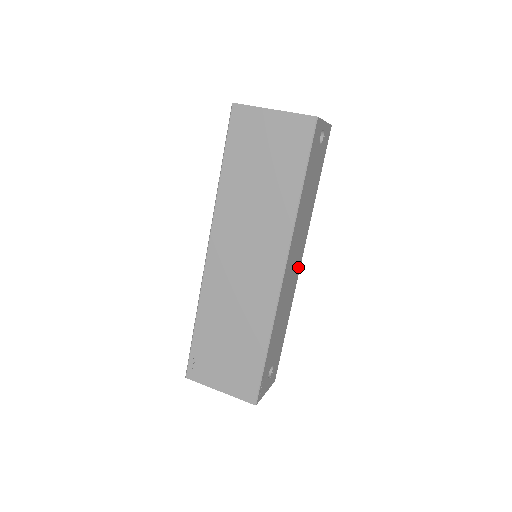
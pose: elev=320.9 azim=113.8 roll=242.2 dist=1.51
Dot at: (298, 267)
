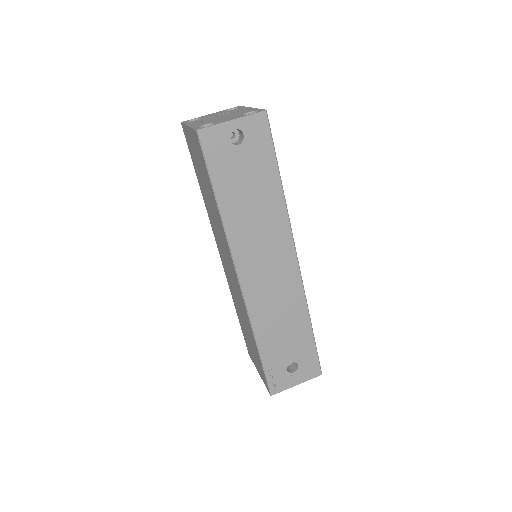
Dot at: (291, 267)
